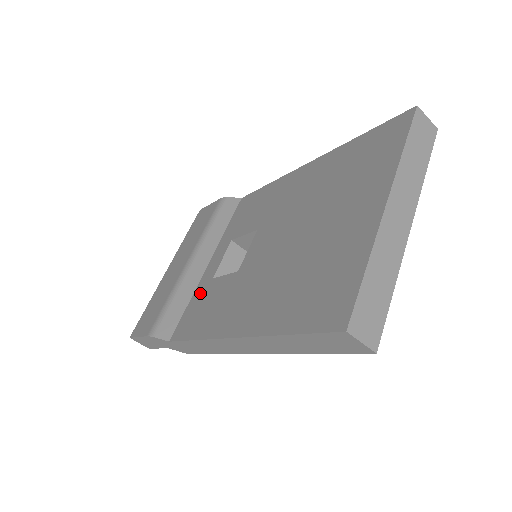
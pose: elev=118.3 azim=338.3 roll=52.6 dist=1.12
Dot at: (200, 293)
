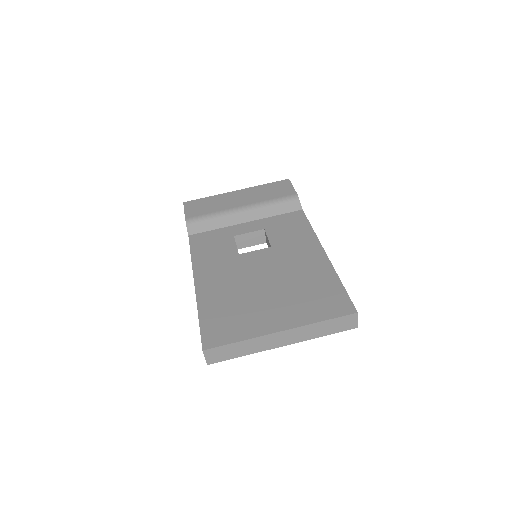
Dot at: (223, 234)
